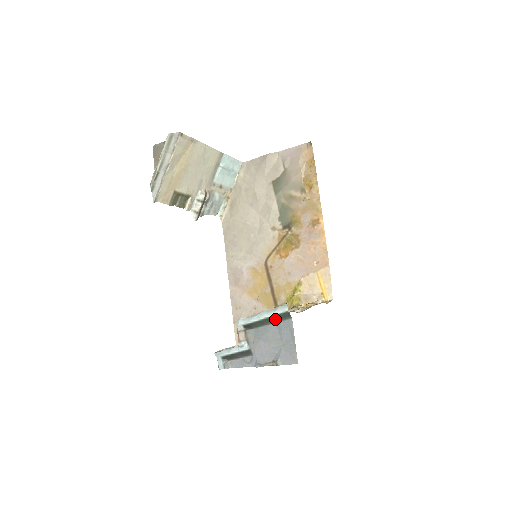
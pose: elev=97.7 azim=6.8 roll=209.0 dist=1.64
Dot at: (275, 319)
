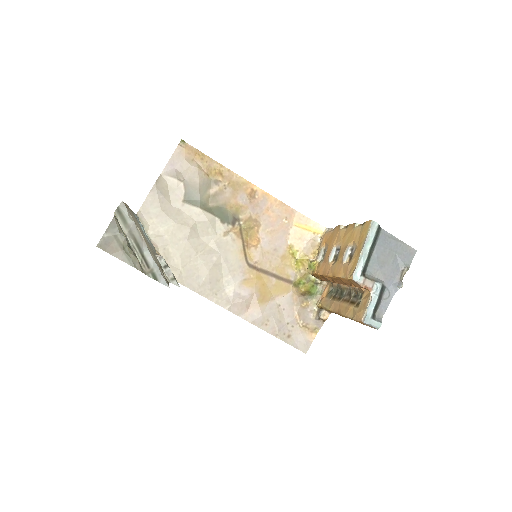
Dot at: (374, 243)
